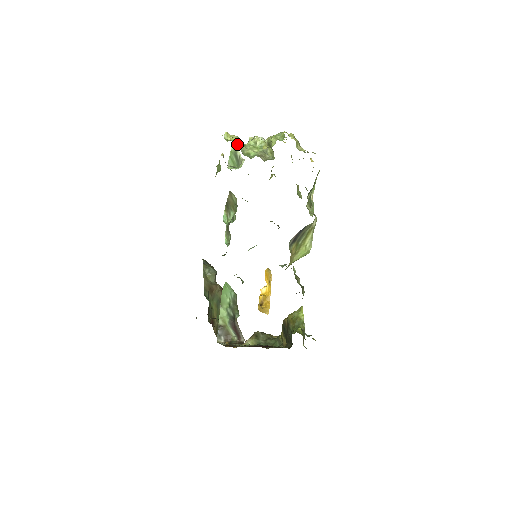
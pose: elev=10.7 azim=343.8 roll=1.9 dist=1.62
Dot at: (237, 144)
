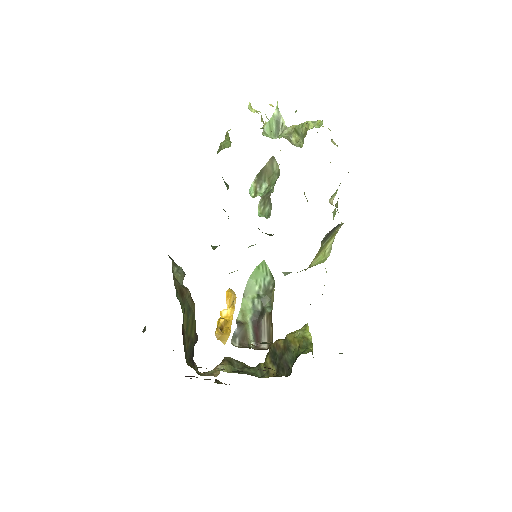
Dot at: occluded
